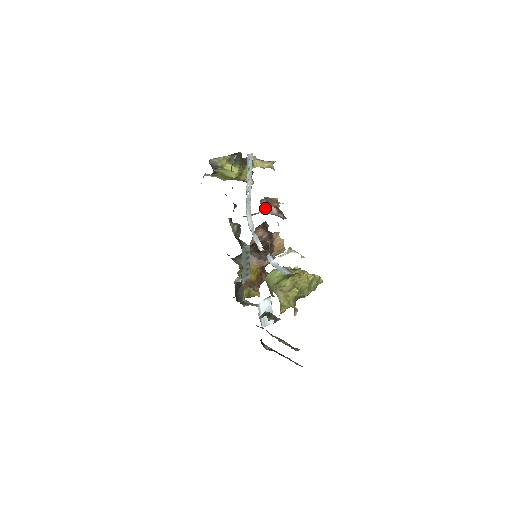
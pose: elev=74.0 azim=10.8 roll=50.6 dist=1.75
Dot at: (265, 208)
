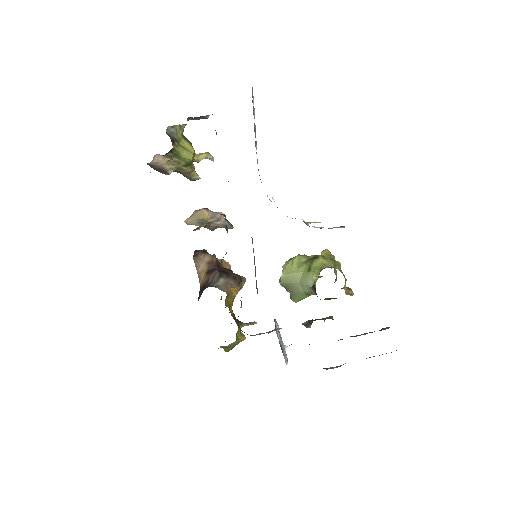
Dot at: (213, 214)
